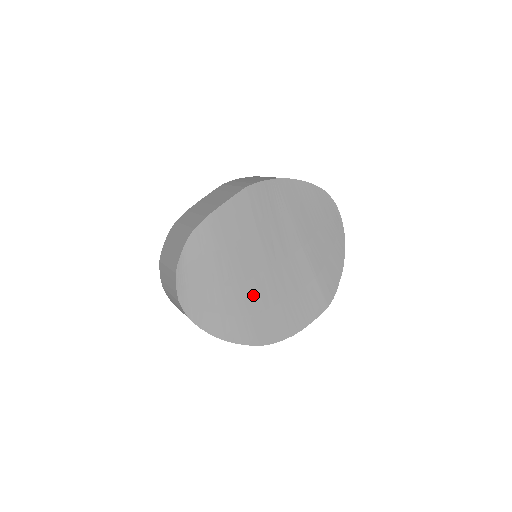
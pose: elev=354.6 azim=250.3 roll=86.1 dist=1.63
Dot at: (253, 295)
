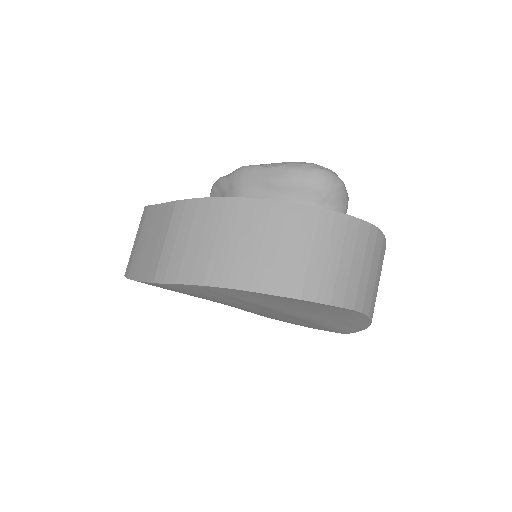
Dot at: occluded
